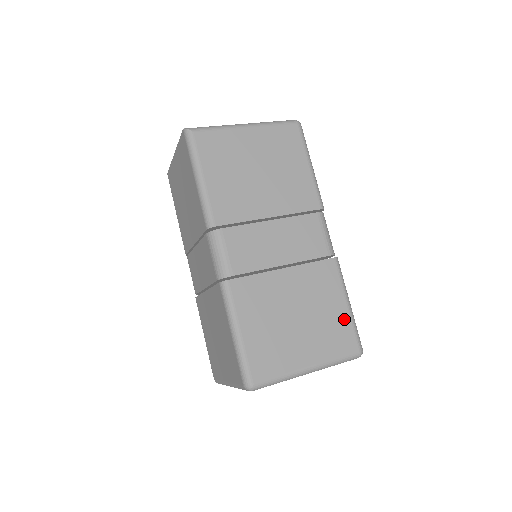
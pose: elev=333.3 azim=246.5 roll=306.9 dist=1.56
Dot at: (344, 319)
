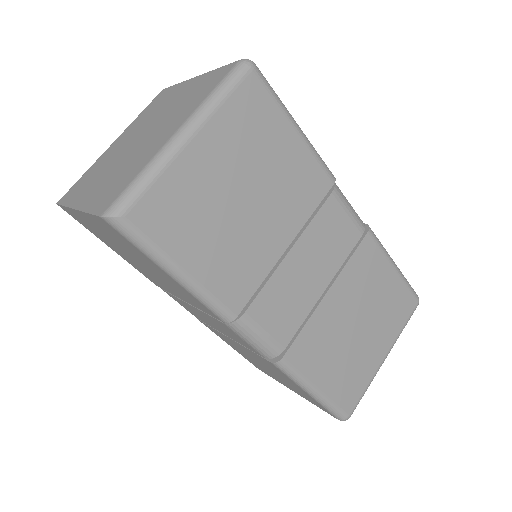
Dot at: (397, 287)
